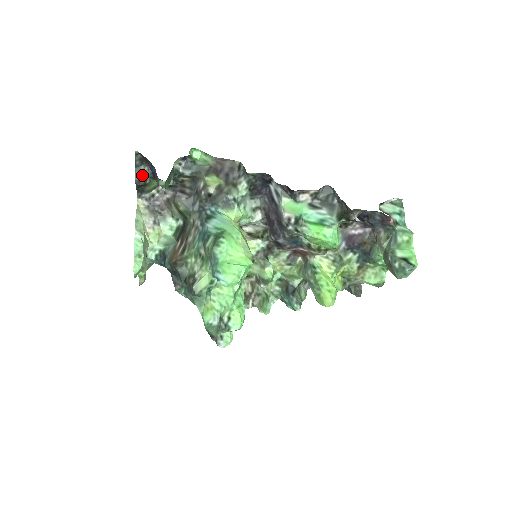
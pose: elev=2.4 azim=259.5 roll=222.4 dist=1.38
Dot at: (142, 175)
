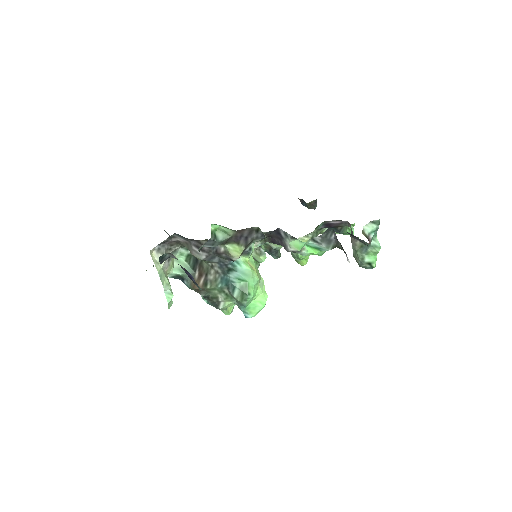
Dot at: (165, 258)
